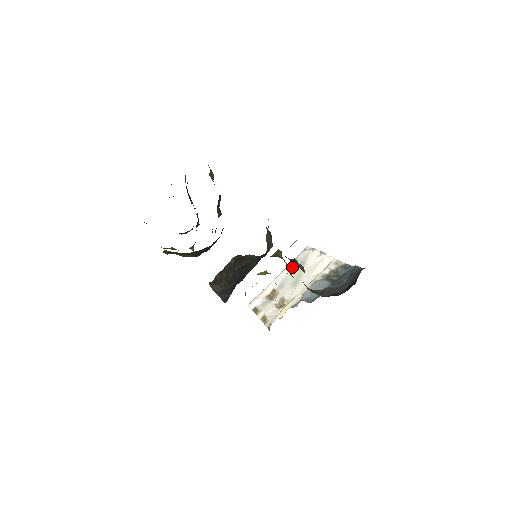
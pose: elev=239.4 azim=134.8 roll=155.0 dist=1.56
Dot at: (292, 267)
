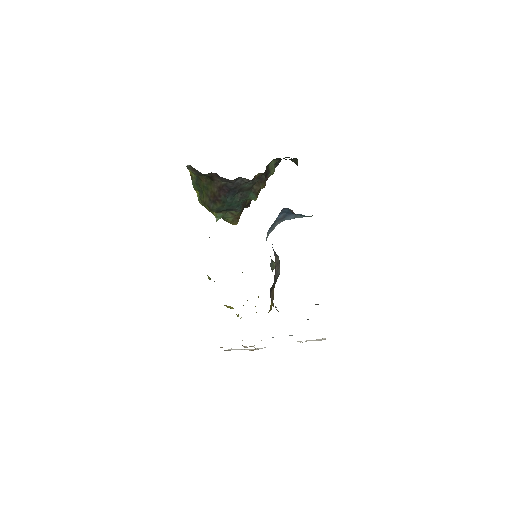
Dot at: occluded
